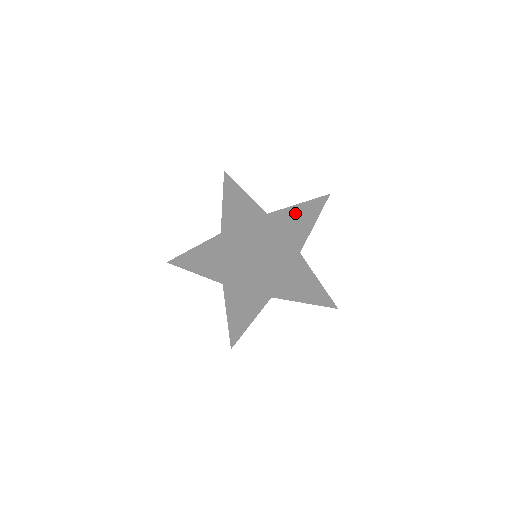
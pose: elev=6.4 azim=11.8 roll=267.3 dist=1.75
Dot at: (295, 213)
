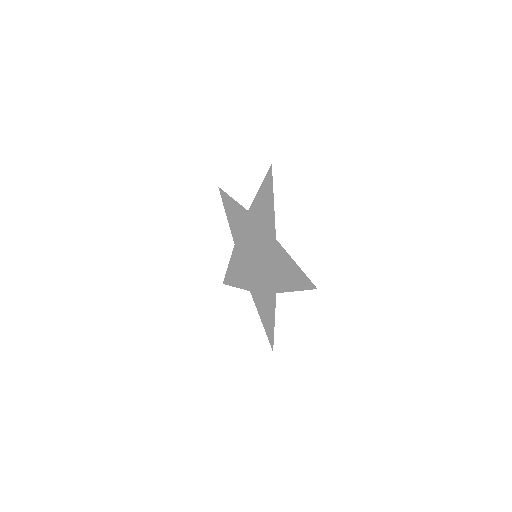
Dot at: (257, 201)
